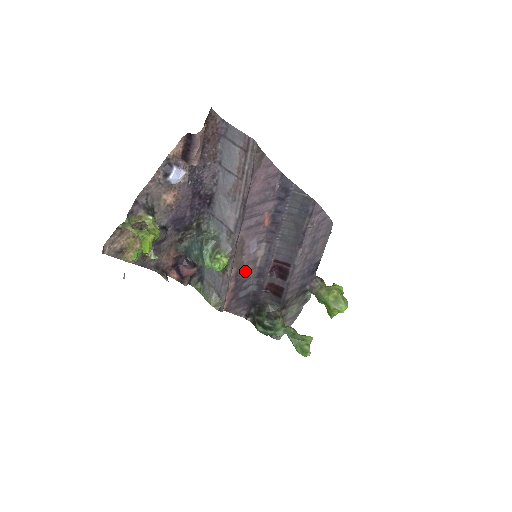
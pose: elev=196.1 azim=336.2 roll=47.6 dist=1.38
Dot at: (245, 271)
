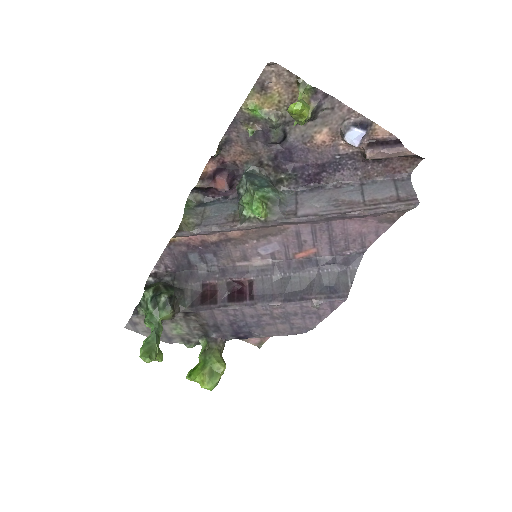
Dot at: (231, 250)
